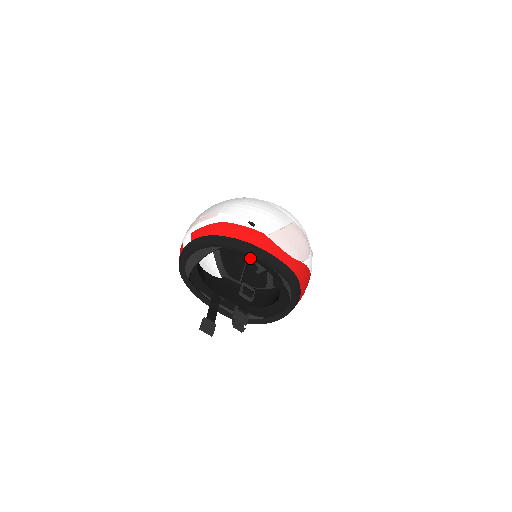
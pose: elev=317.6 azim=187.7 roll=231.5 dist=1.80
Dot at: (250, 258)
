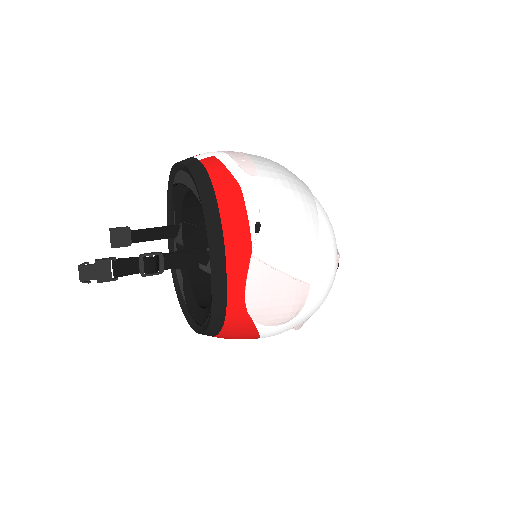
Dot at: occluded
